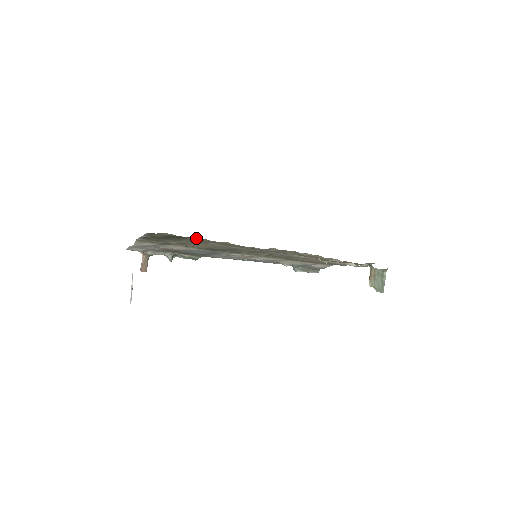
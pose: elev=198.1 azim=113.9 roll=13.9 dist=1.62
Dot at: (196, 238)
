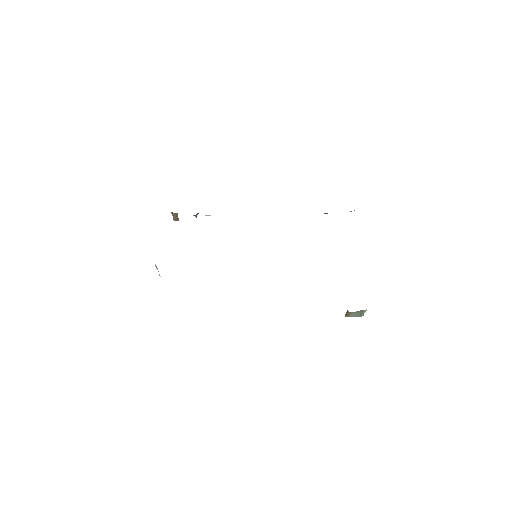
Dot at: occluded
